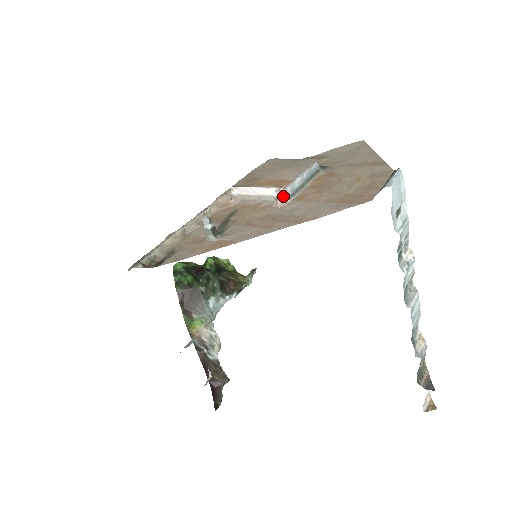
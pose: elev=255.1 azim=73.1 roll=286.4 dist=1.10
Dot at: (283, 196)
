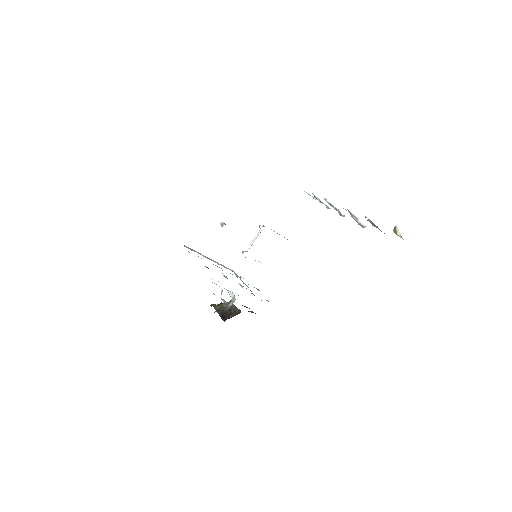
Dot at: occluded
